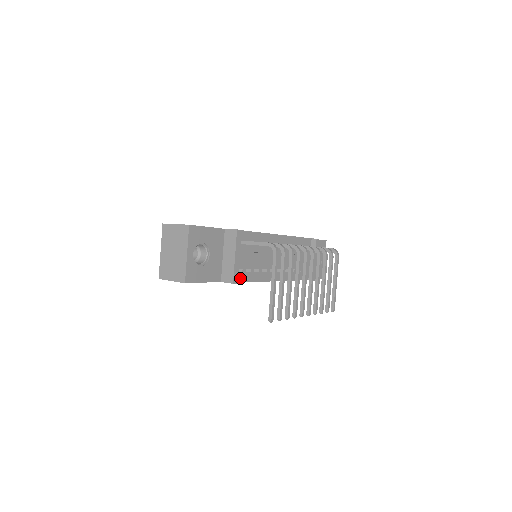
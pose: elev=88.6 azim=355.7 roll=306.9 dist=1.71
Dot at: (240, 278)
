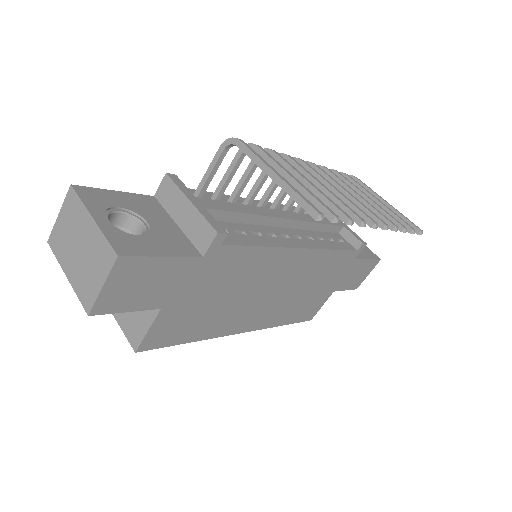
Dot at: (232, 240)
